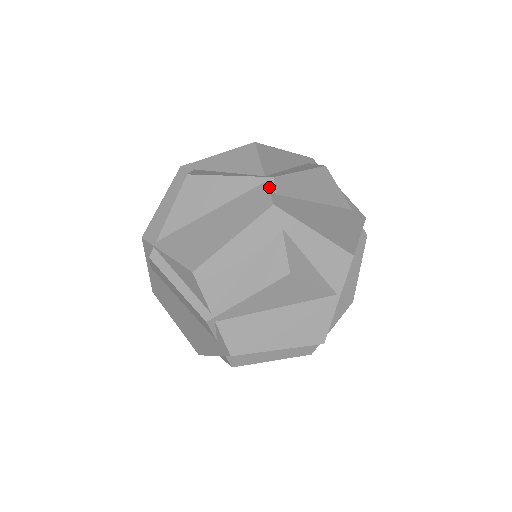
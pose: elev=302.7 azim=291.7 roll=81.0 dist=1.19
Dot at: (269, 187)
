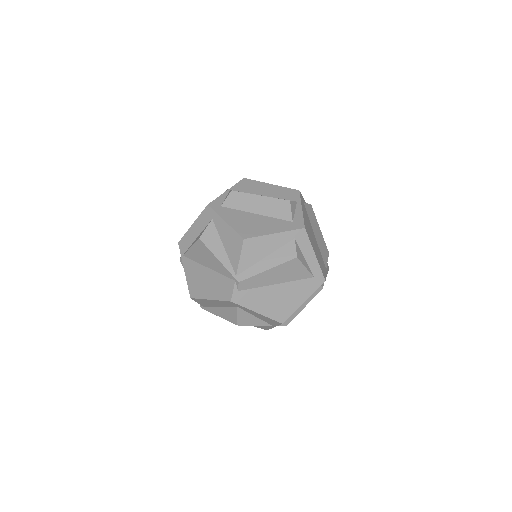
Dot at: (235, 286)
